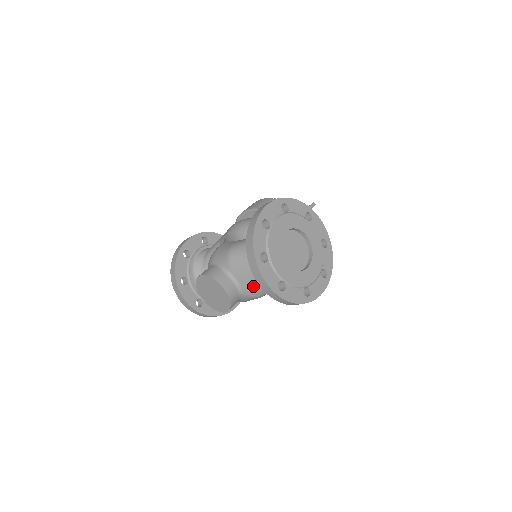
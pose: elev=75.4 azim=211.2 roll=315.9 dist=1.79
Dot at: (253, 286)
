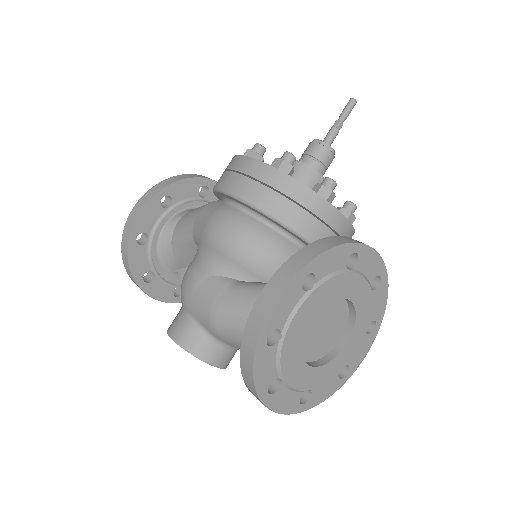
Dot at: occluded
